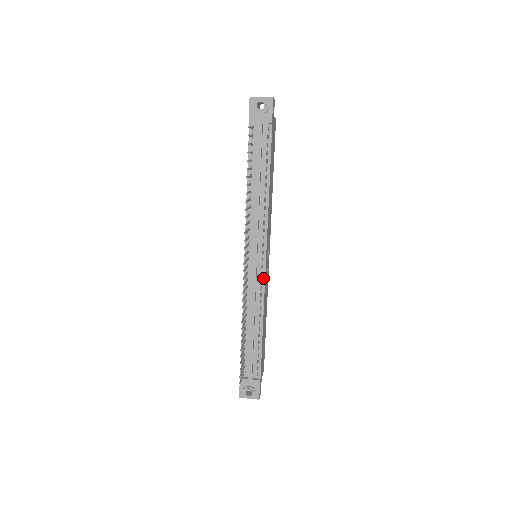
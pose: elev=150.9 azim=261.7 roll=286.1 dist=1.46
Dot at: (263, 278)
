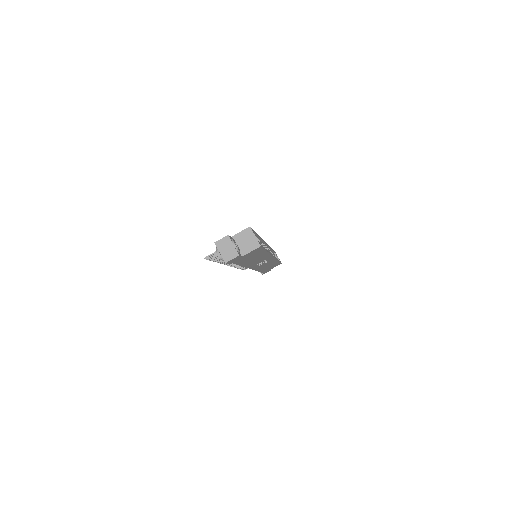
Dot at: (253, 269)
